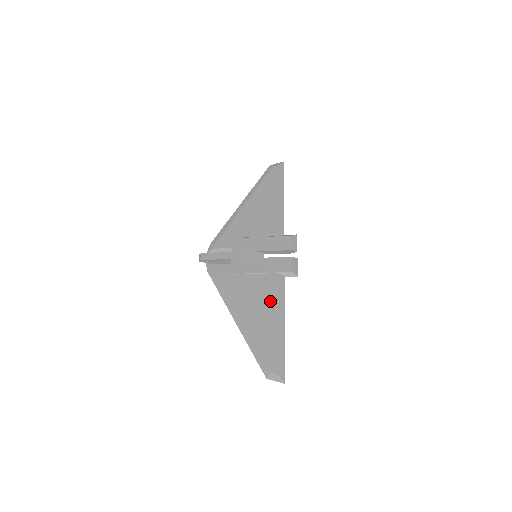
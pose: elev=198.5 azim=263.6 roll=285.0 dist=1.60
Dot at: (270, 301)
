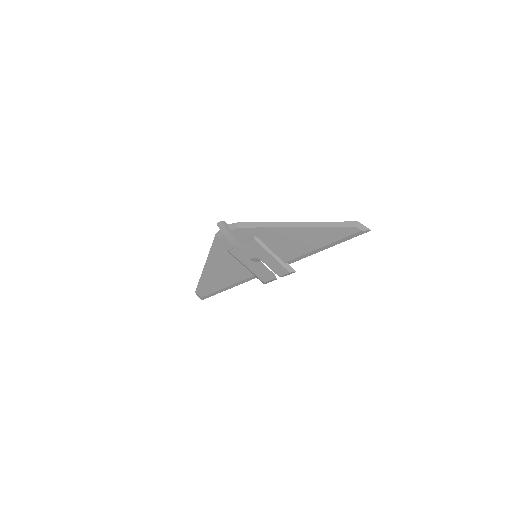
Dot at: (301, 247)
